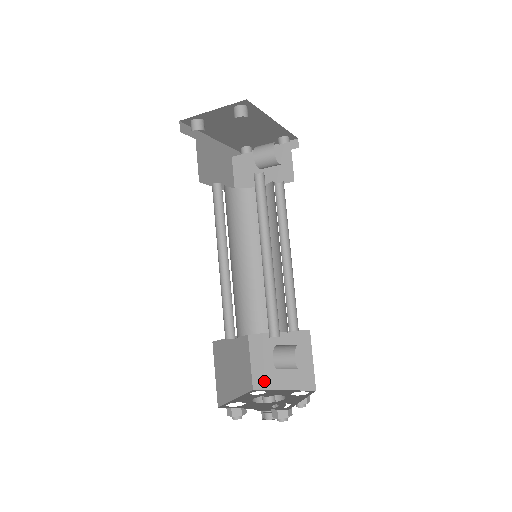
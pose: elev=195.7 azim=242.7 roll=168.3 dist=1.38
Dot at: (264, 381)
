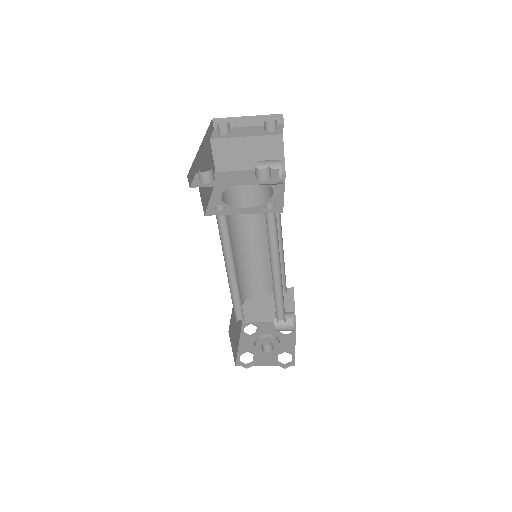
Dot at: (252, 318)
